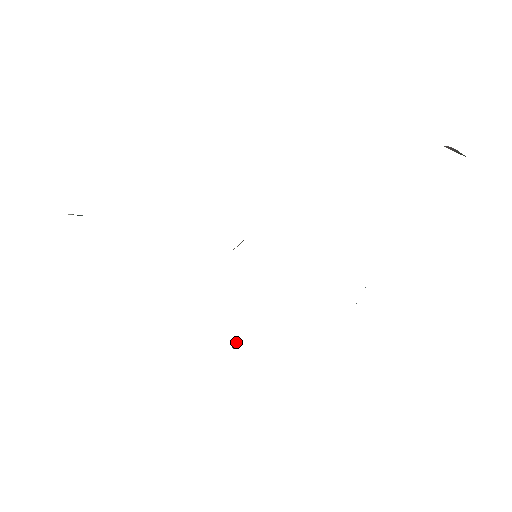
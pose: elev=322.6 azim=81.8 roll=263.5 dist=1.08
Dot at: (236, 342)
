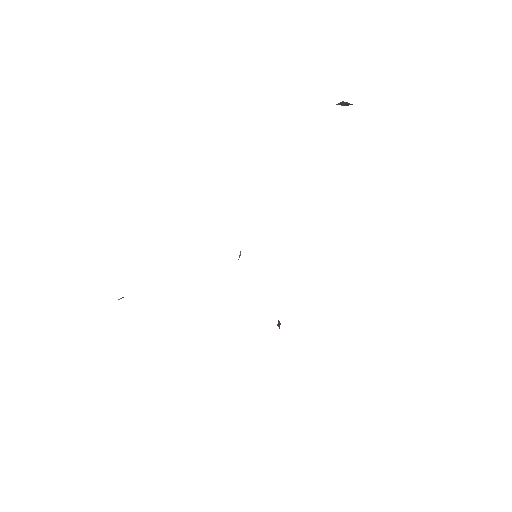
Dot at: occluded
